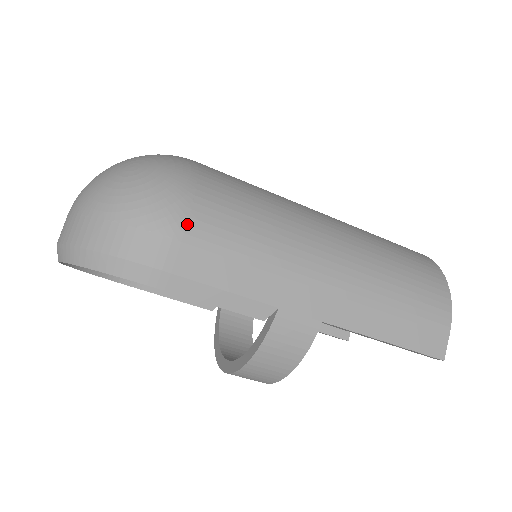
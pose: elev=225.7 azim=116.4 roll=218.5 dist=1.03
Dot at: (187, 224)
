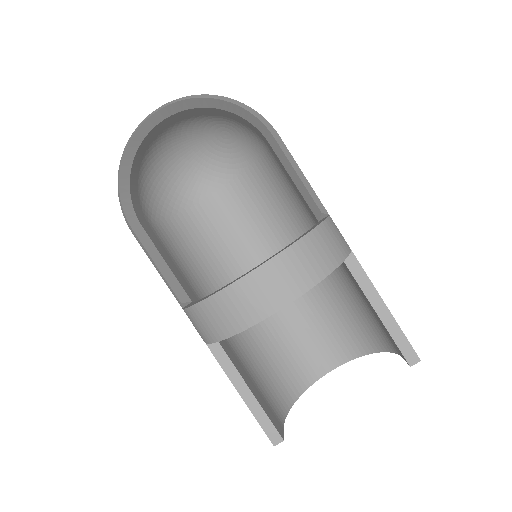
Dot at: occluded
